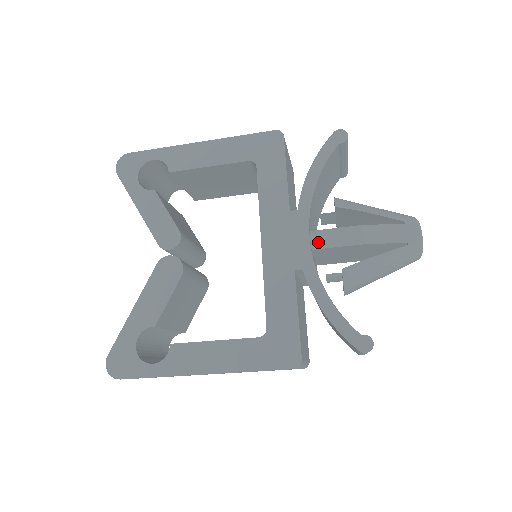
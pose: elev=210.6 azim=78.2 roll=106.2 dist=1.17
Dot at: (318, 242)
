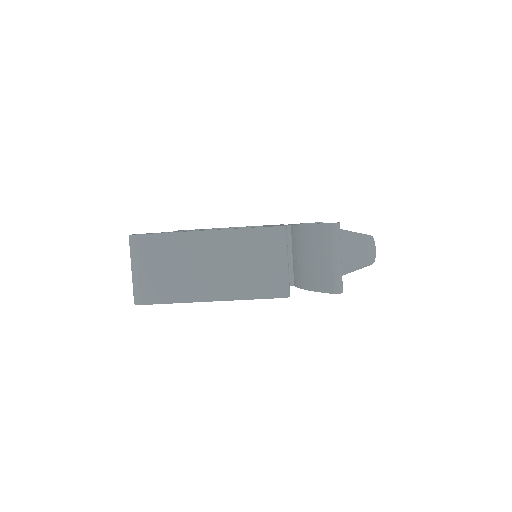
Dot at: occluded
